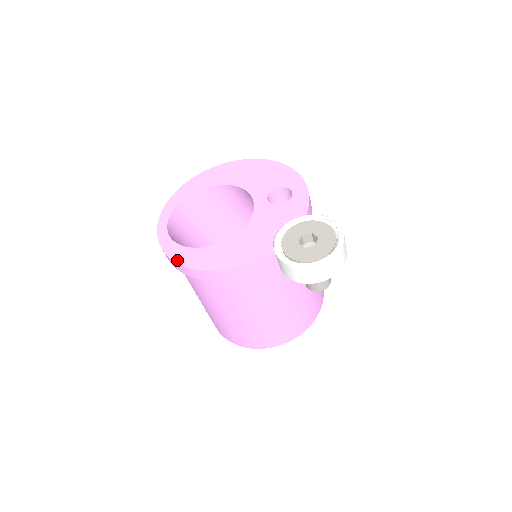
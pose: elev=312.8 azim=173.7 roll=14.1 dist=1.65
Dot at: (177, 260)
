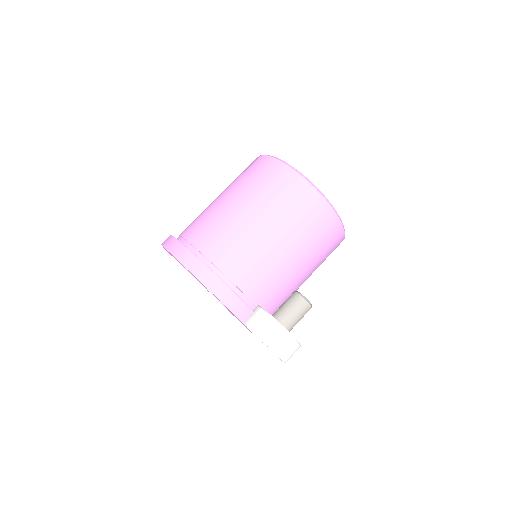
Dot at: occluded
